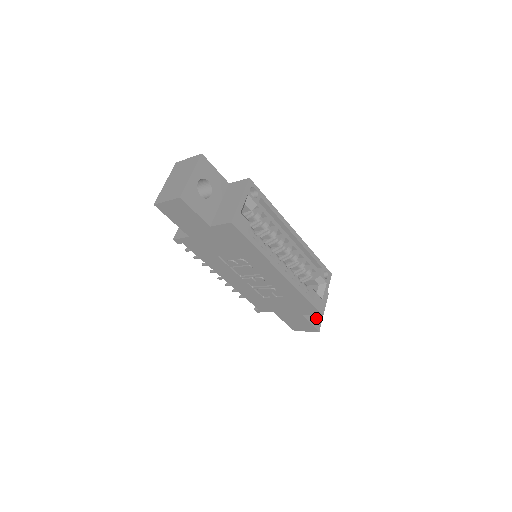
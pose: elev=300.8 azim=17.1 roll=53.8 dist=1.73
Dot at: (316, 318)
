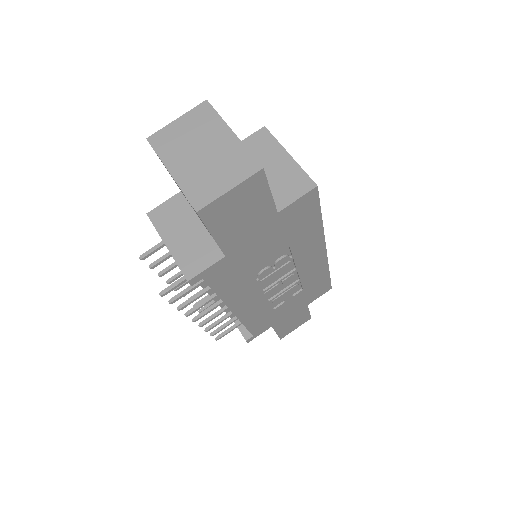
Dot at: occluded
